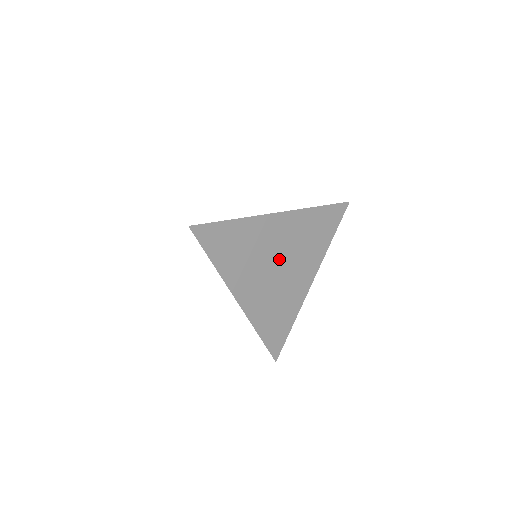
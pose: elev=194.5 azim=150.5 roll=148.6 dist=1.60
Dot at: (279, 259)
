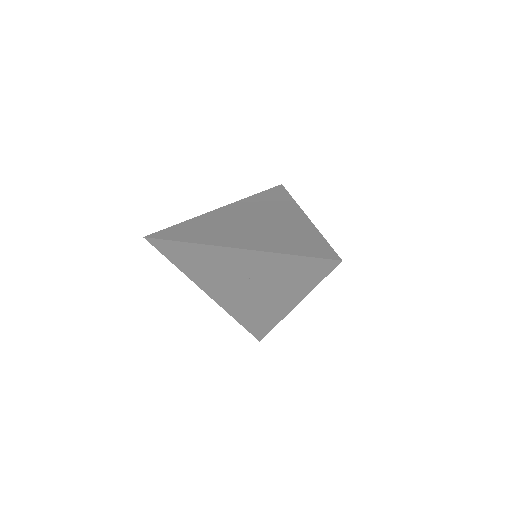
Dot at: (246, 281)
